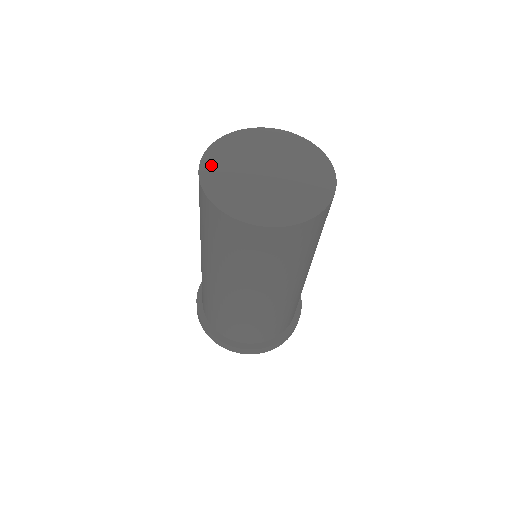
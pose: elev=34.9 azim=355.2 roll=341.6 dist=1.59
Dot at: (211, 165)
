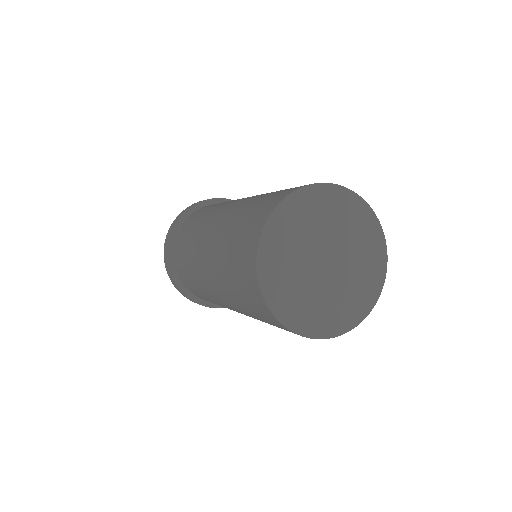
Dot at: (280, 302)
